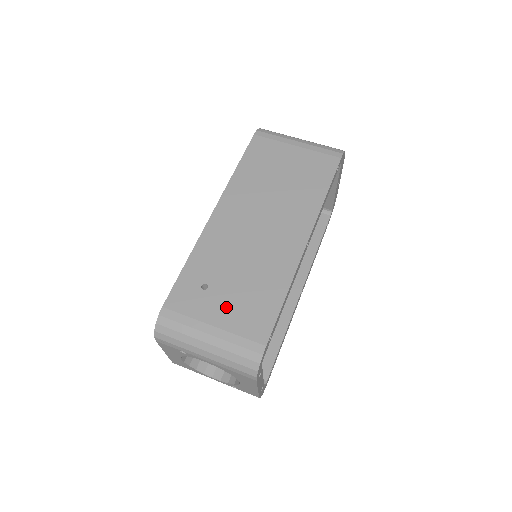
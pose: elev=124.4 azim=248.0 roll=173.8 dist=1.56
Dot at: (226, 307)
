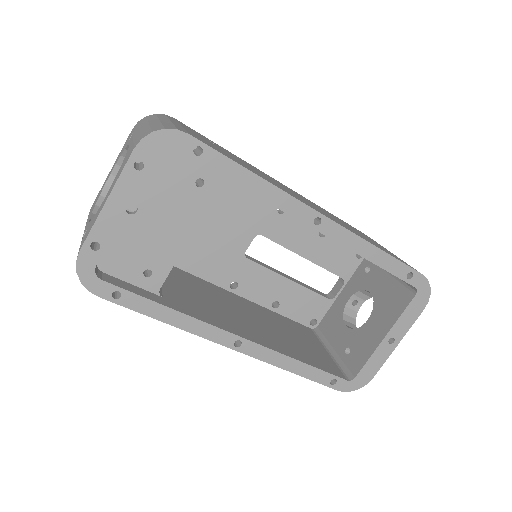
Dot at: (206, 140)
